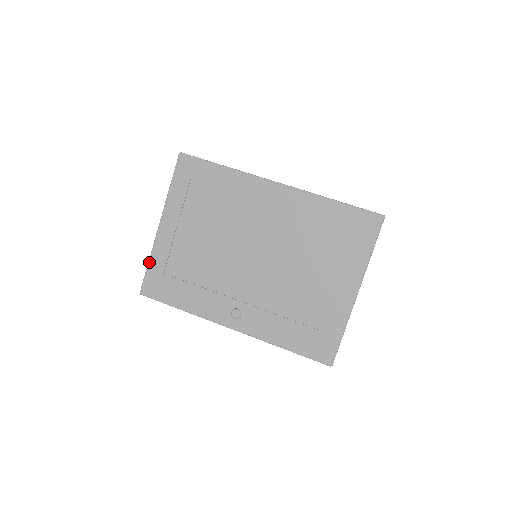
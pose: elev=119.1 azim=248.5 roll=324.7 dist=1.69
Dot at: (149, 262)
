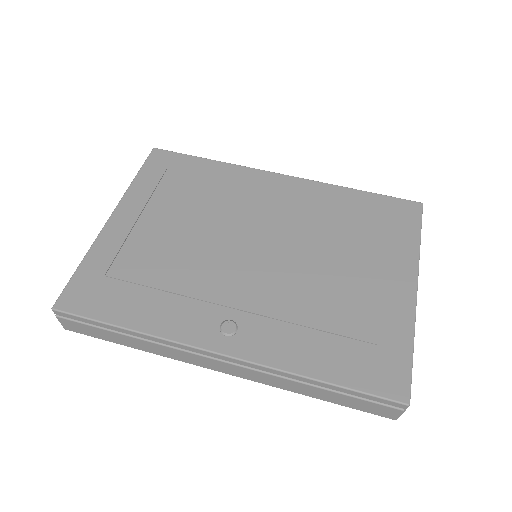
Dot at: (82, 262)
